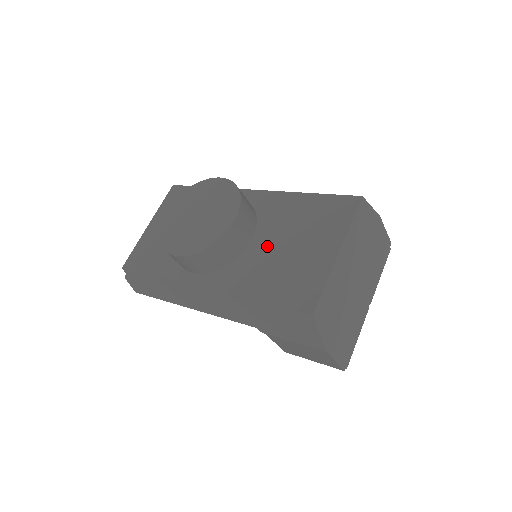
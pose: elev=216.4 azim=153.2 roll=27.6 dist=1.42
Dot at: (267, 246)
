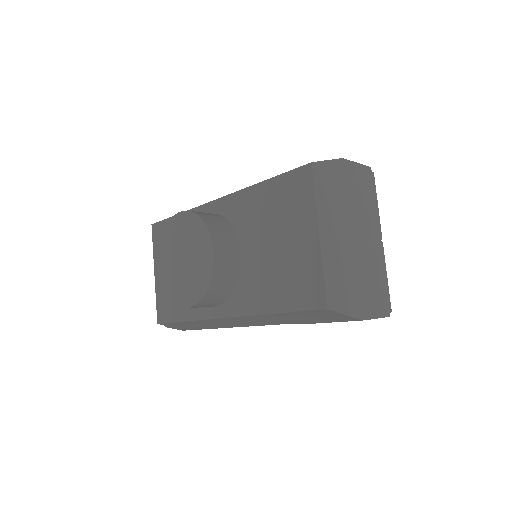
Dot at: (256, 254)
